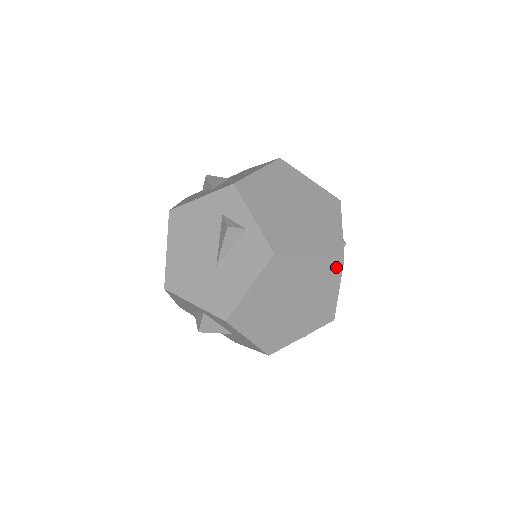
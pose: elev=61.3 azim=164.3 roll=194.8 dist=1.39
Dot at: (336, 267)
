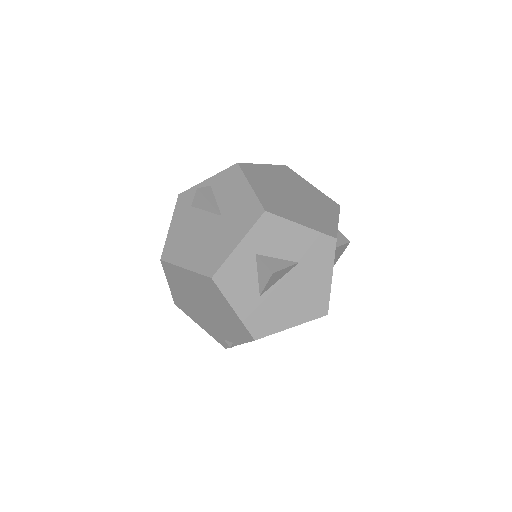
Dot at: (288, 170)
